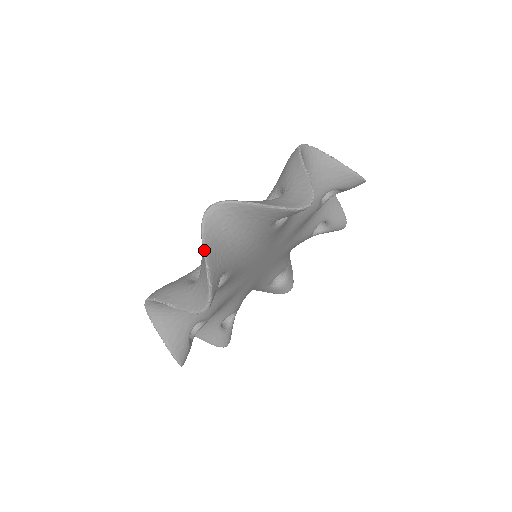
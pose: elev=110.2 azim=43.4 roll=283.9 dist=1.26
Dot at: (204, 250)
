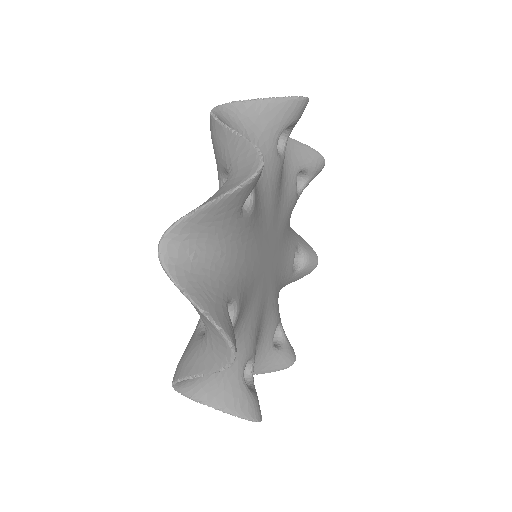
Dot at: (186, 295)
